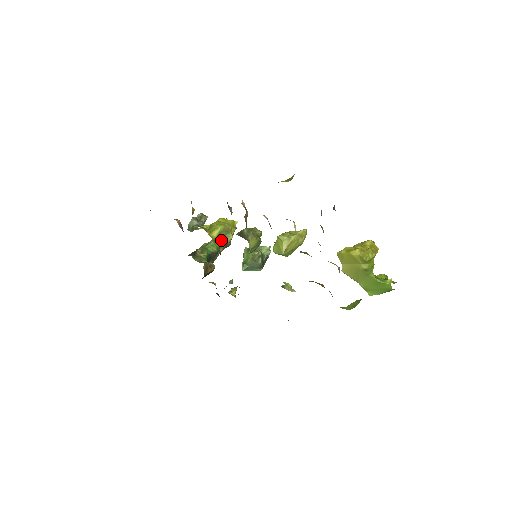
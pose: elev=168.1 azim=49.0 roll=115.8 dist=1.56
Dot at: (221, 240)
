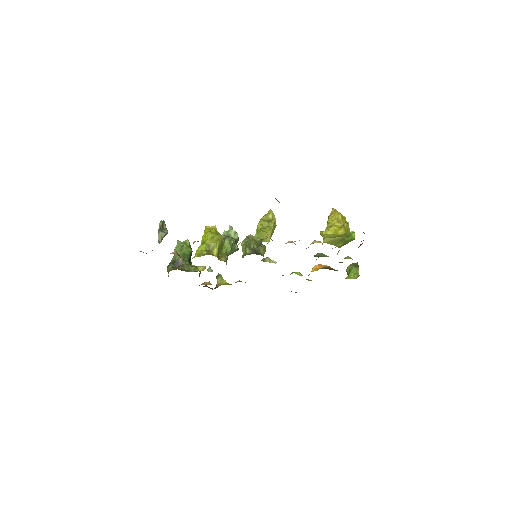
Dot at: (221, 254)
